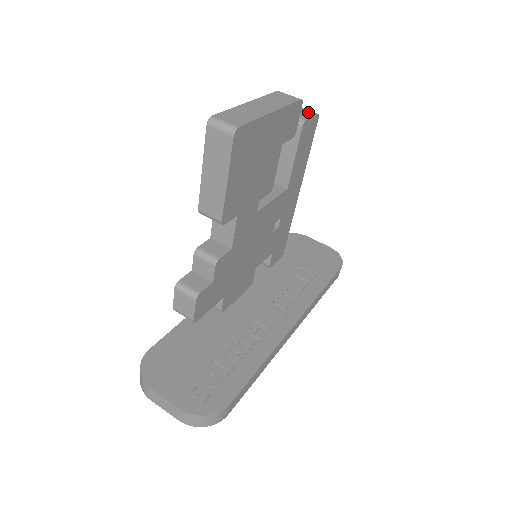
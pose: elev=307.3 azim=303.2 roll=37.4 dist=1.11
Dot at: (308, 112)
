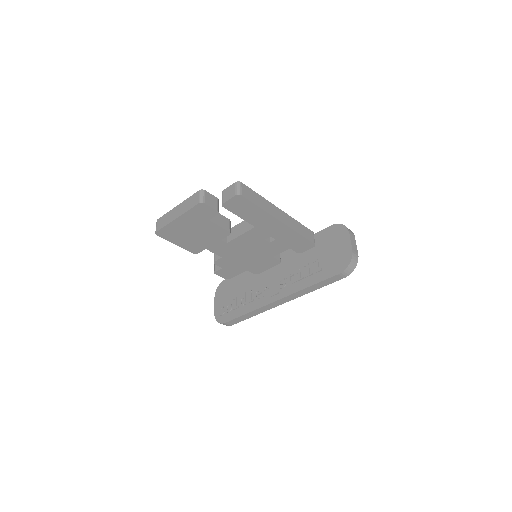
Dot at: (233, 192)
